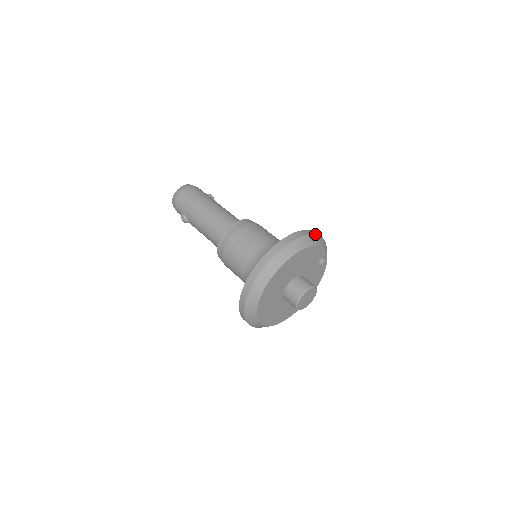
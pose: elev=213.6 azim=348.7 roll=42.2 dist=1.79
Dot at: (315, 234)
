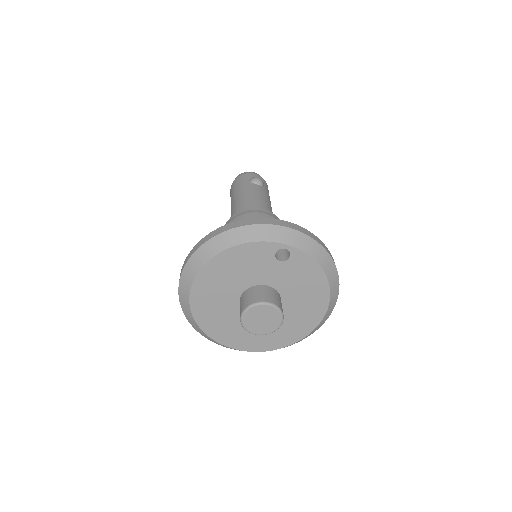
Dot at: (232, 228)
